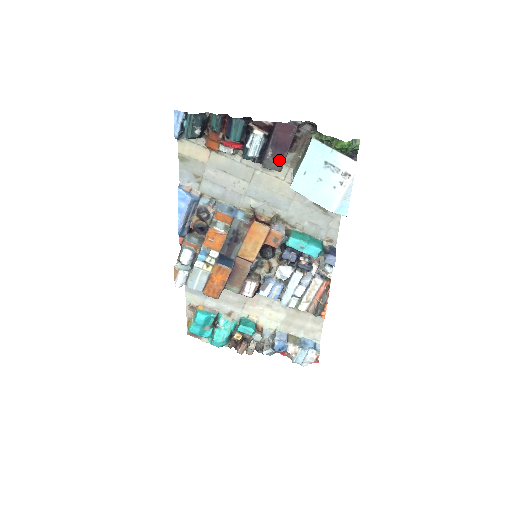
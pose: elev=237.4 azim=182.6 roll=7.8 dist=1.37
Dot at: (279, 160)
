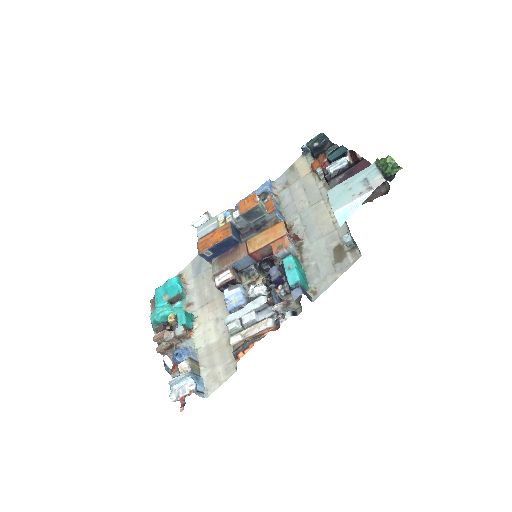
Dot at: occluded
